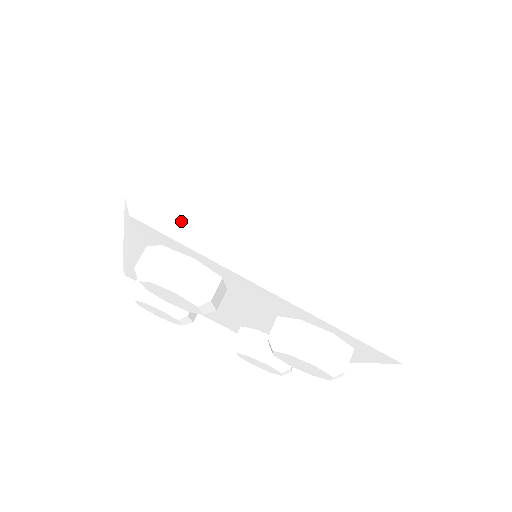
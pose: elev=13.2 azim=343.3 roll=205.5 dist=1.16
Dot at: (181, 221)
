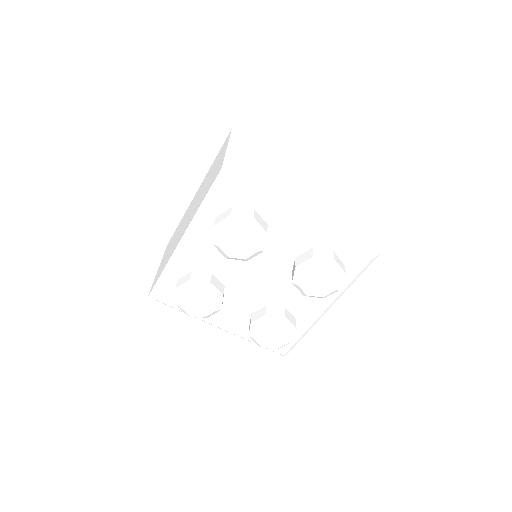
Dot at: (250, 182)
